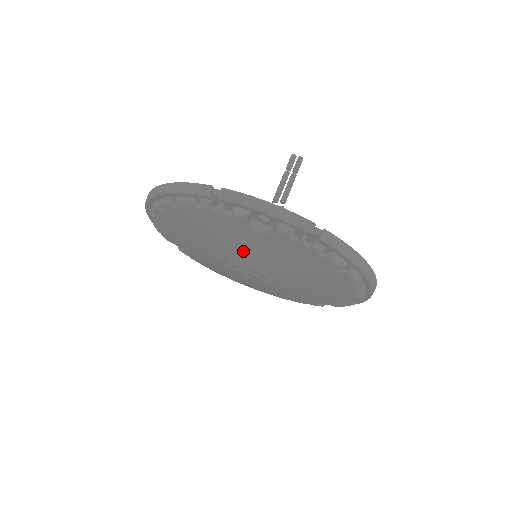
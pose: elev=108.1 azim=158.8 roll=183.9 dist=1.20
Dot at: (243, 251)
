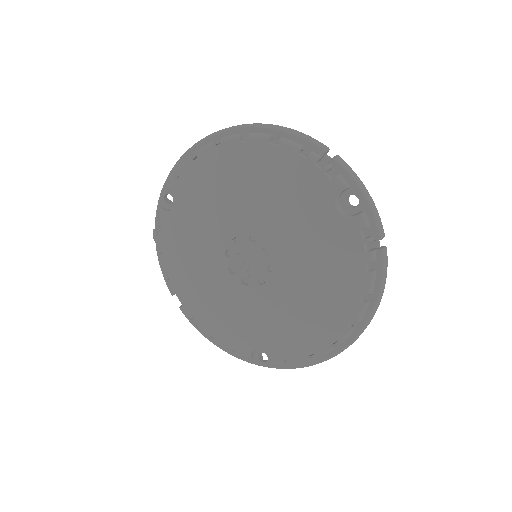
Dot at: (284, 227)
